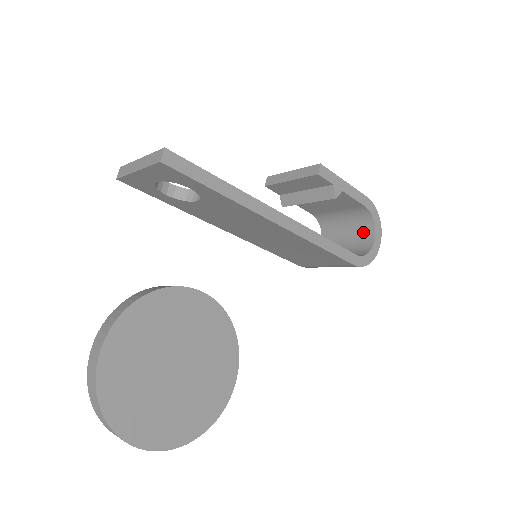
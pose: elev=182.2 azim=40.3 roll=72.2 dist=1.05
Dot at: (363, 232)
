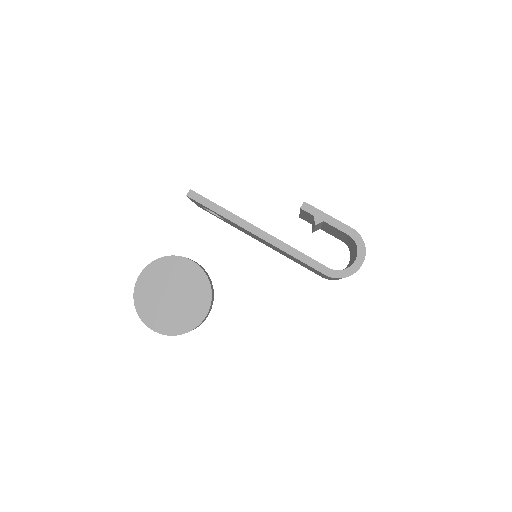
Dot at: (355, 256)
